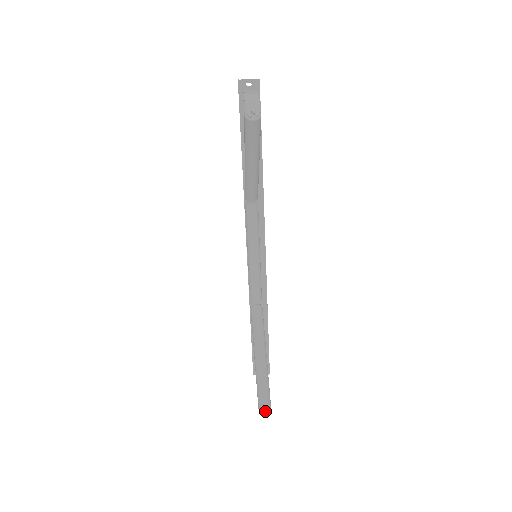
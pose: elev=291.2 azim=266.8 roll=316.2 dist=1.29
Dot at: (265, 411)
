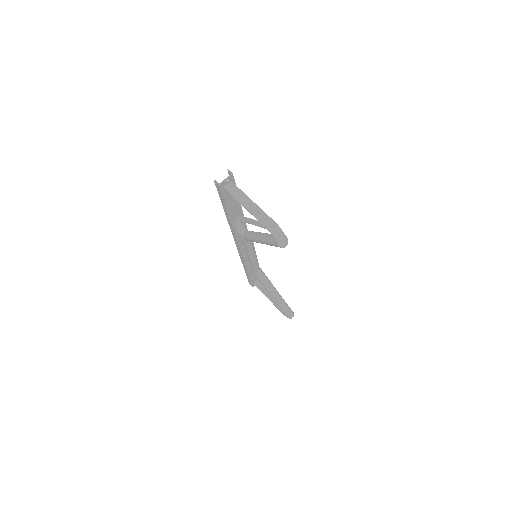
Dot at: occluded
